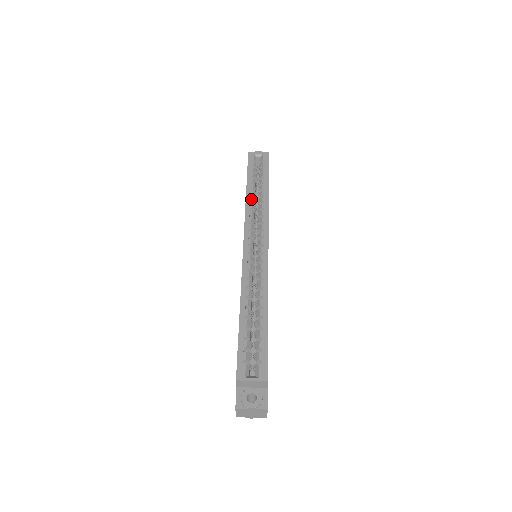
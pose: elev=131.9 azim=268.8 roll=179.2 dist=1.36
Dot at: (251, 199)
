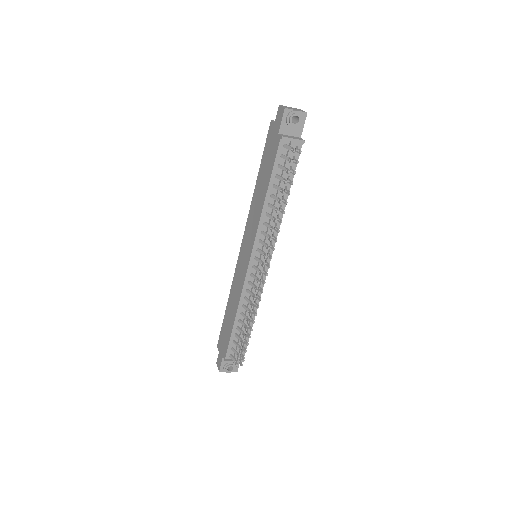
Dot at: occluded
